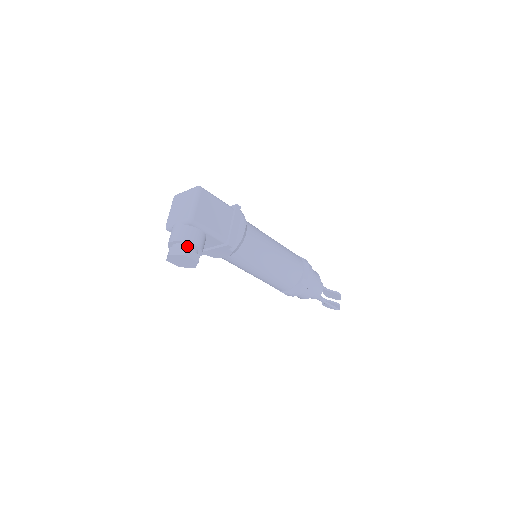
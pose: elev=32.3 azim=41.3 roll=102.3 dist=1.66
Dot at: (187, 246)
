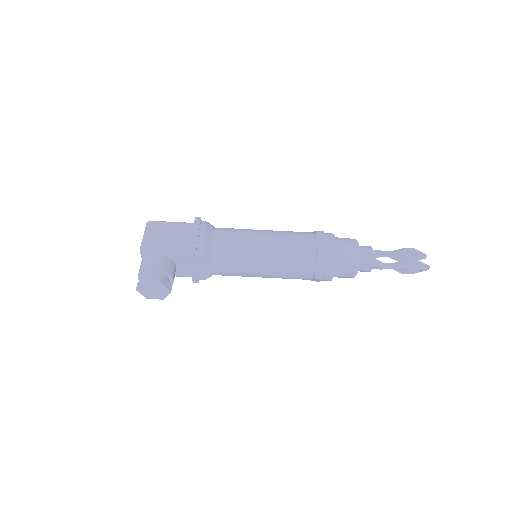
Dot at: (147, 274)
